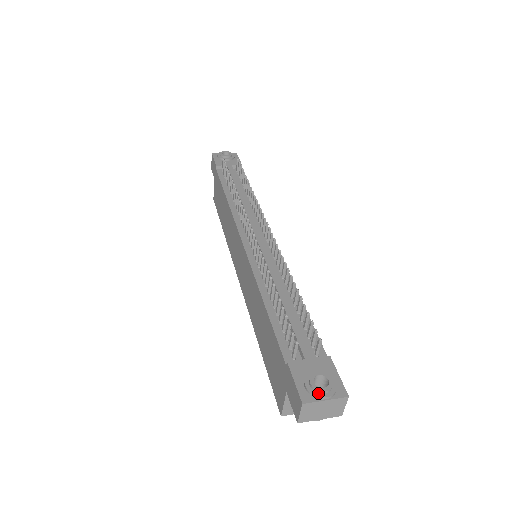
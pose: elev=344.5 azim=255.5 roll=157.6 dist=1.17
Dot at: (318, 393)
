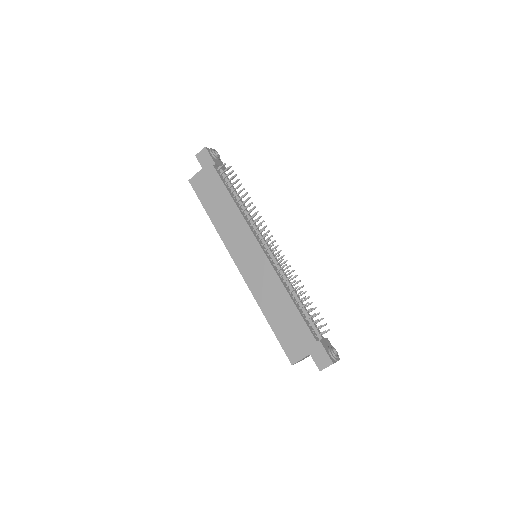
Dot at: (336, 358)
